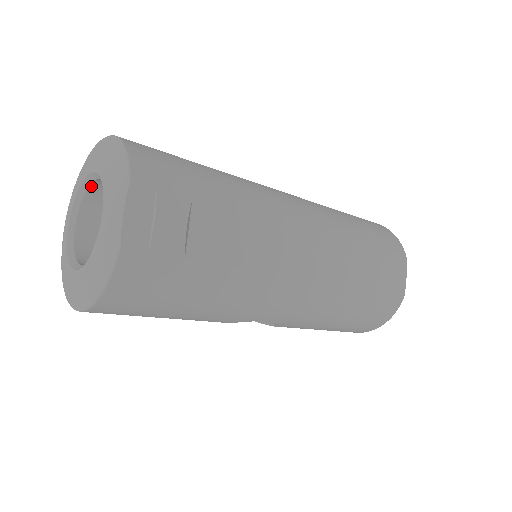
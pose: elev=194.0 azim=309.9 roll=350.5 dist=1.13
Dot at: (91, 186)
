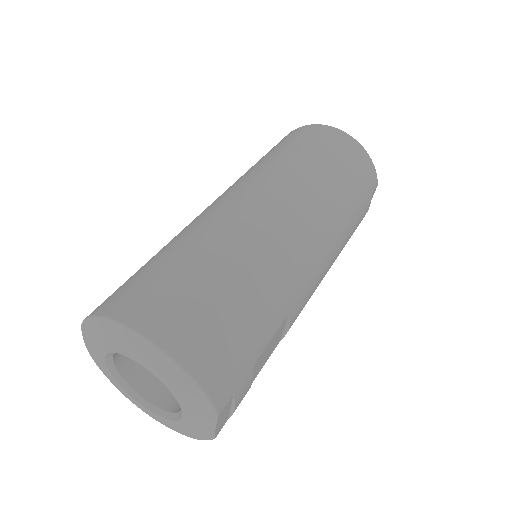
Dot at: occluded
